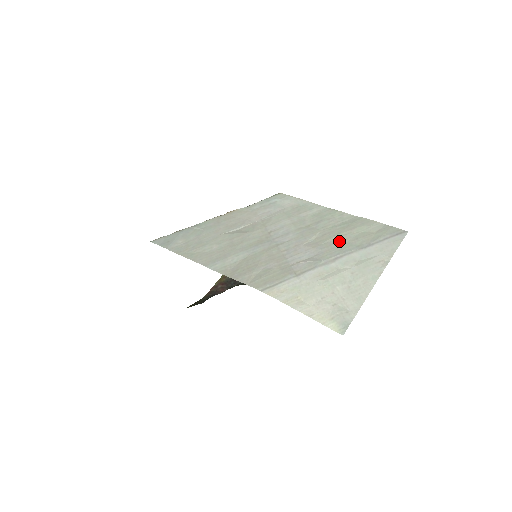
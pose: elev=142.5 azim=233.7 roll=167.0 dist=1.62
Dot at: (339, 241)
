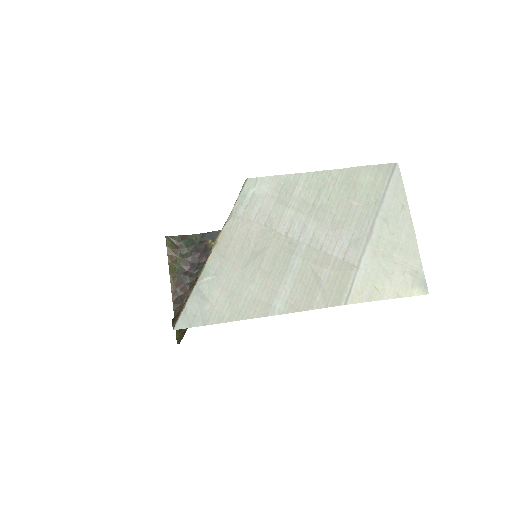
Dot at: (357, 207)
